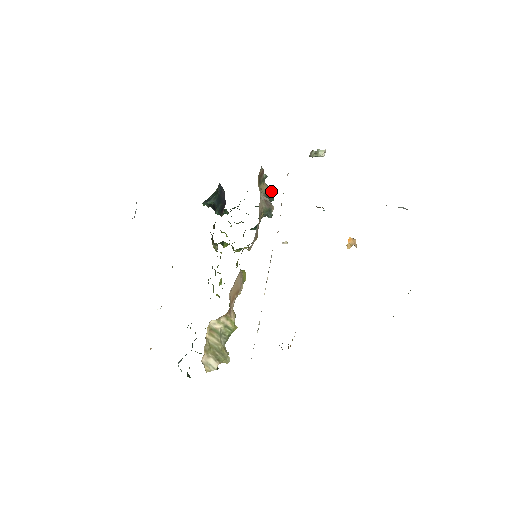
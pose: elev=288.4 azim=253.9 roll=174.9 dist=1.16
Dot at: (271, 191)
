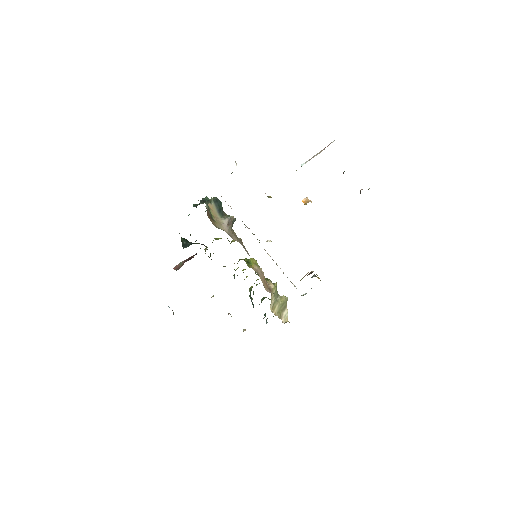
Dot at: (216, 202)
